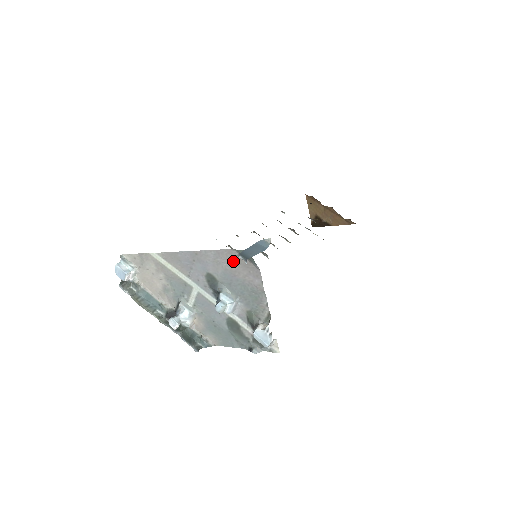
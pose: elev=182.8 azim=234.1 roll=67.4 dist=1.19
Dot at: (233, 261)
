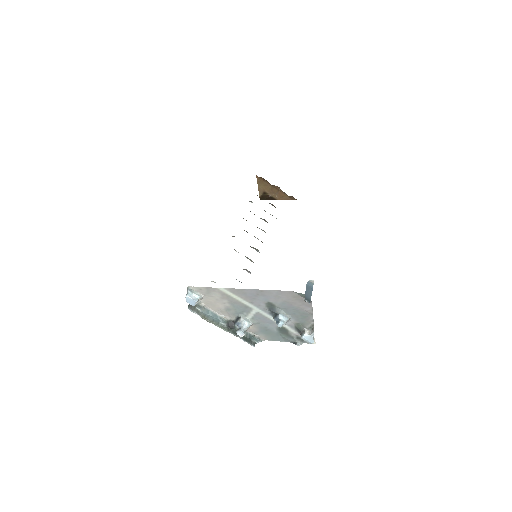
Dot at: (292, 297)
